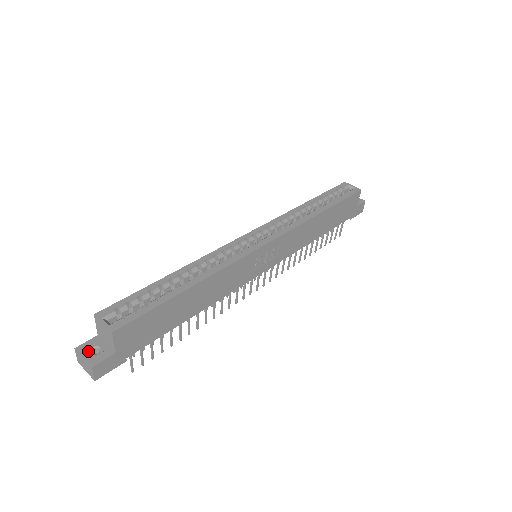
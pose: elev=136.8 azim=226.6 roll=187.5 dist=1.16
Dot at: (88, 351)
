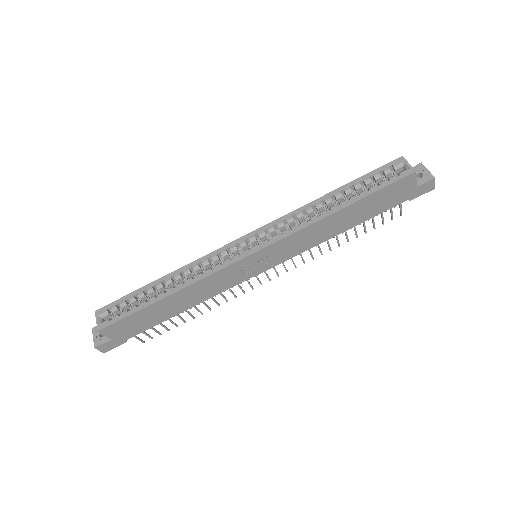
Dot at: (98, 333)
